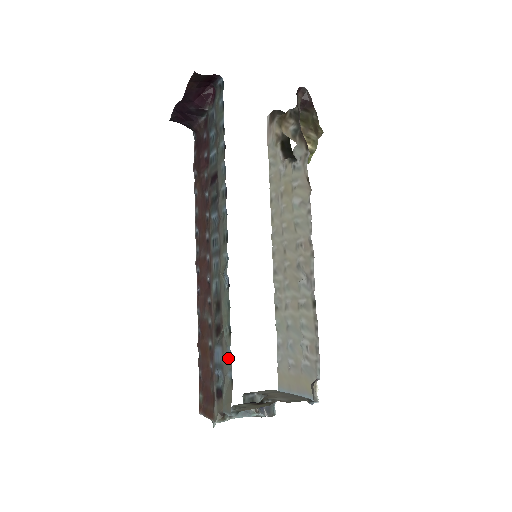
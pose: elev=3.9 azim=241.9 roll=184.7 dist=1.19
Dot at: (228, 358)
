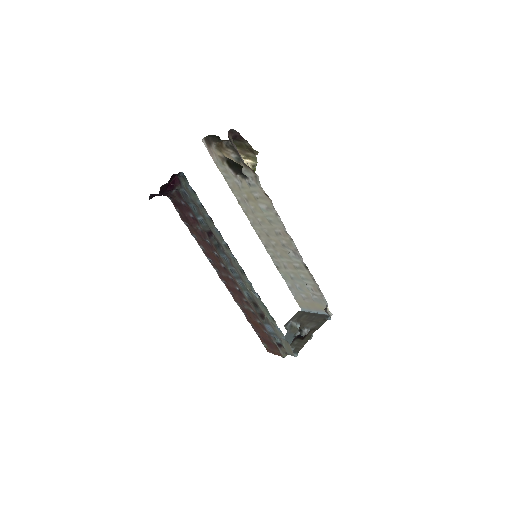
Dot at: (278, 331)
